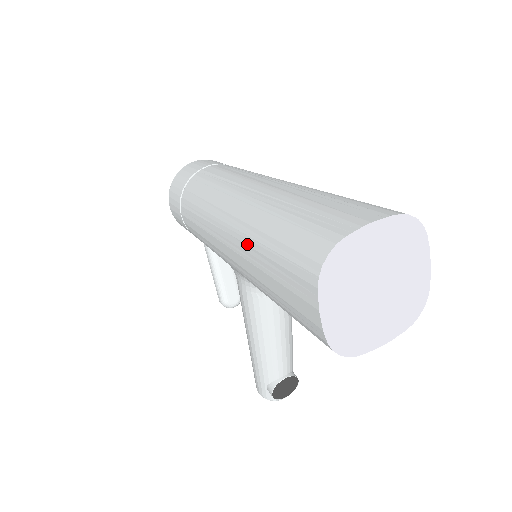
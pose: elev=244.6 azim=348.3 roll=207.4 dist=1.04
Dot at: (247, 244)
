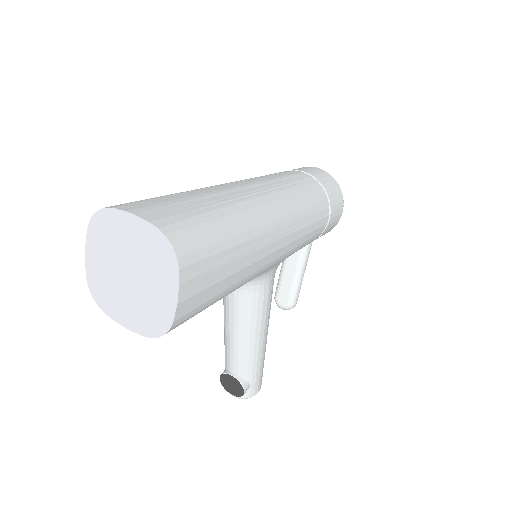
Dot at: occluded
